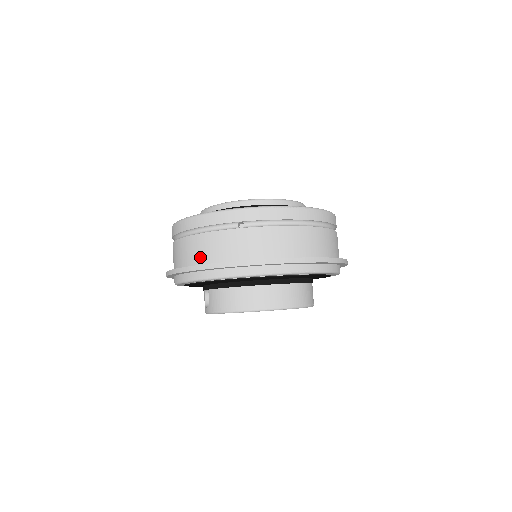
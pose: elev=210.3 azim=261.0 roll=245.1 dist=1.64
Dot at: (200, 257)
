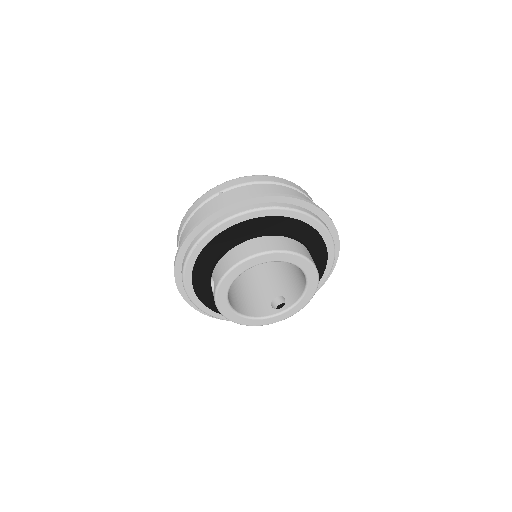
Dot at: occluded
